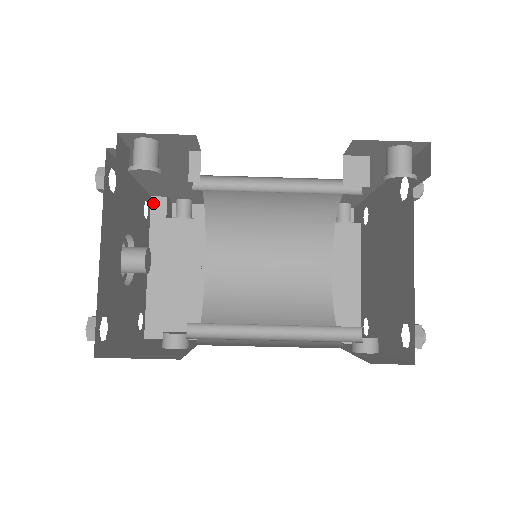
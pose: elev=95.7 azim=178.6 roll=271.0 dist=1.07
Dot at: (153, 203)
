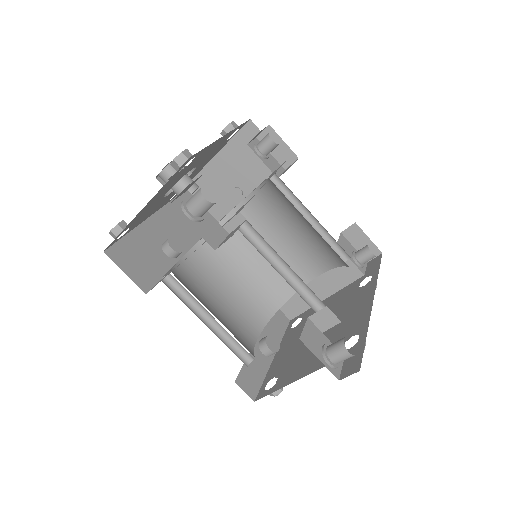
Dot at: (247, 125)
